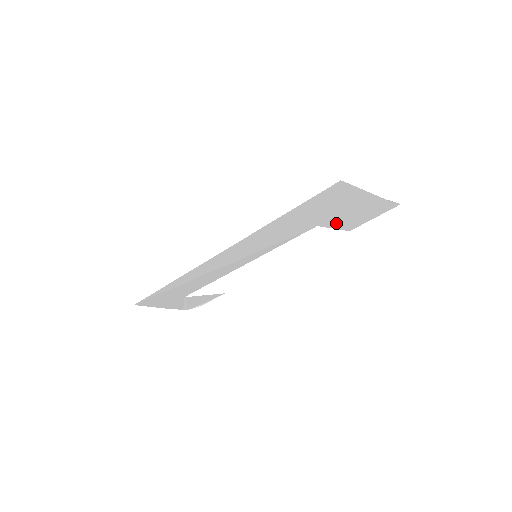
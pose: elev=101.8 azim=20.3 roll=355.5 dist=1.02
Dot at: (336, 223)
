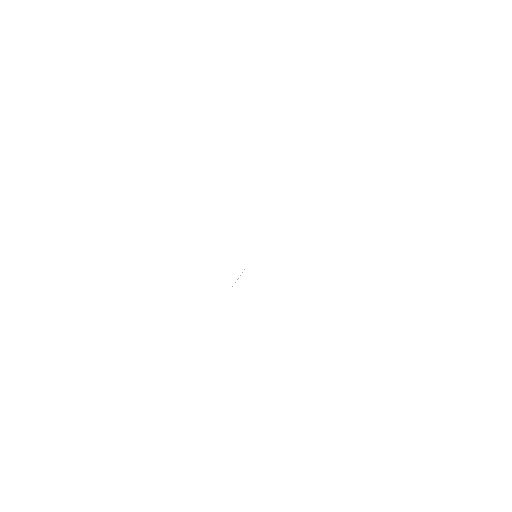
Dot at: occluded
